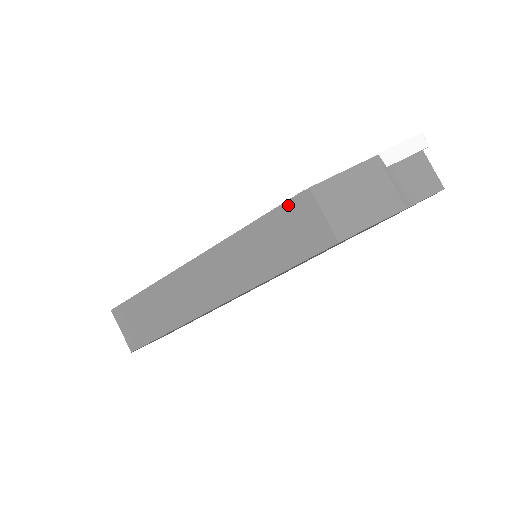
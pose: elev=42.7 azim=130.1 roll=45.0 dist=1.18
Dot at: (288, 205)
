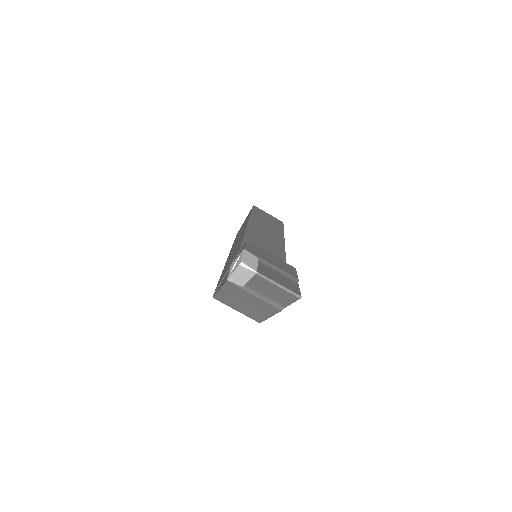
Dot at: occluded
